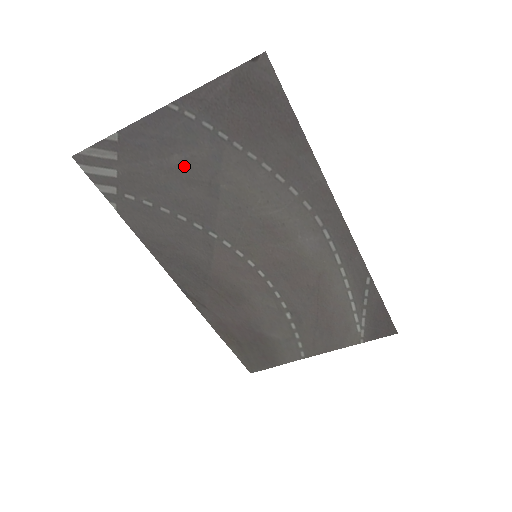
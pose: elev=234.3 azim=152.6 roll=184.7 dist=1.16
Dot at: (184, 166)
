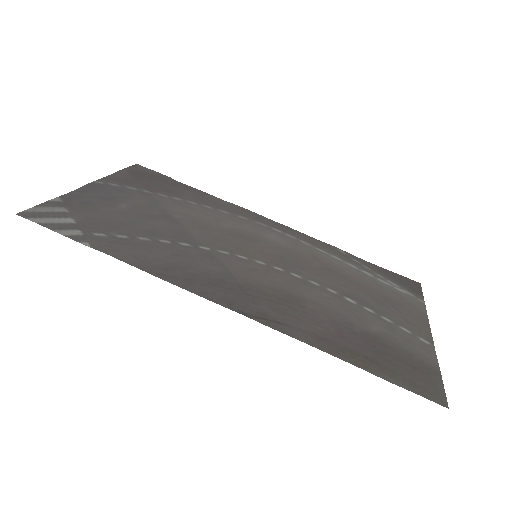
Dot at: (134, 209)
